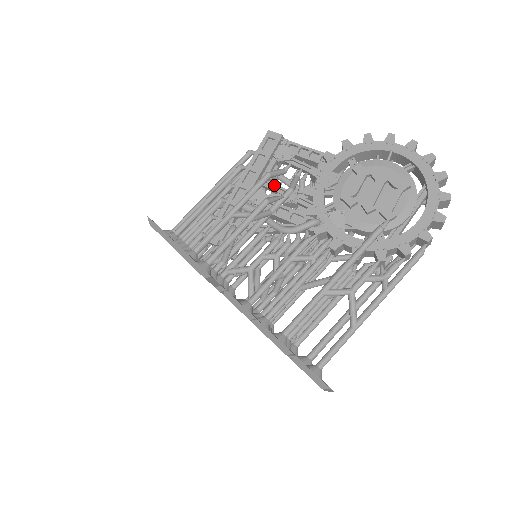
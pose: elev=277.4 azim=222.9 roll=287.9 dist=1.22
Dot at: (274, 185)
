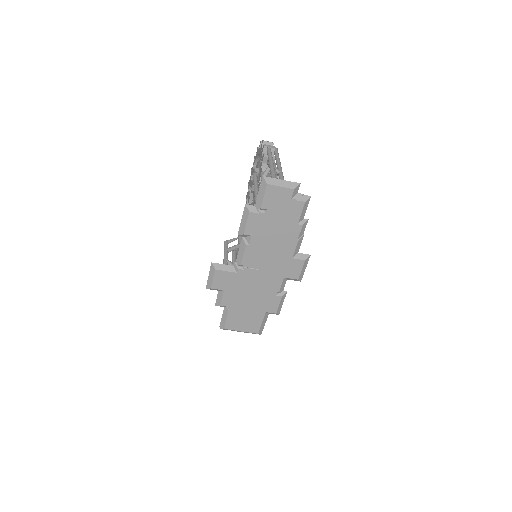
Dot at: occluded
